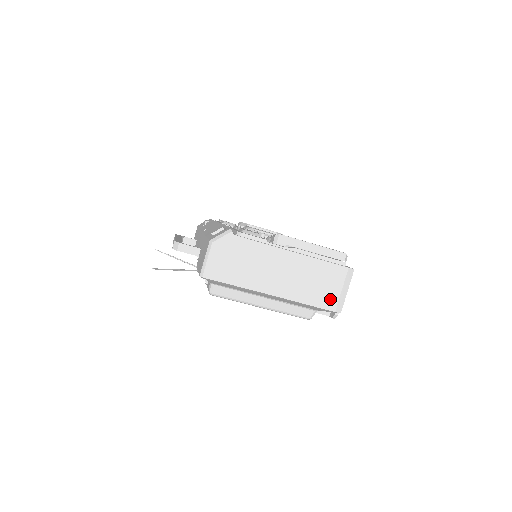
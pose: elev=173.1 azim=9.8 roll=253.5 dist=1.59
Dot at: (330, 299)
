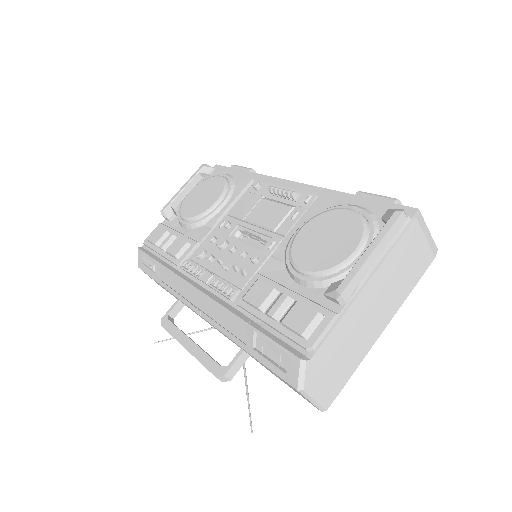
Dot at: (424, 258)
